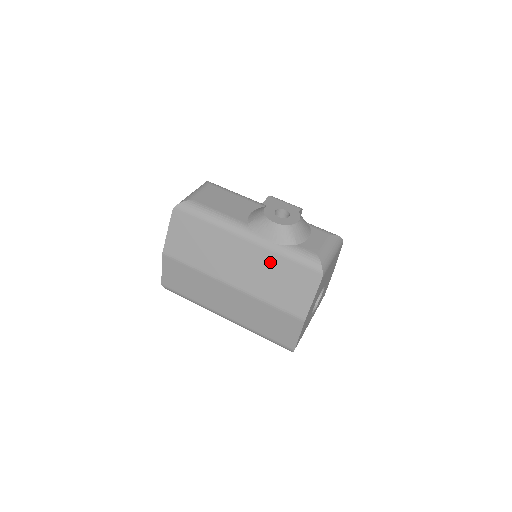
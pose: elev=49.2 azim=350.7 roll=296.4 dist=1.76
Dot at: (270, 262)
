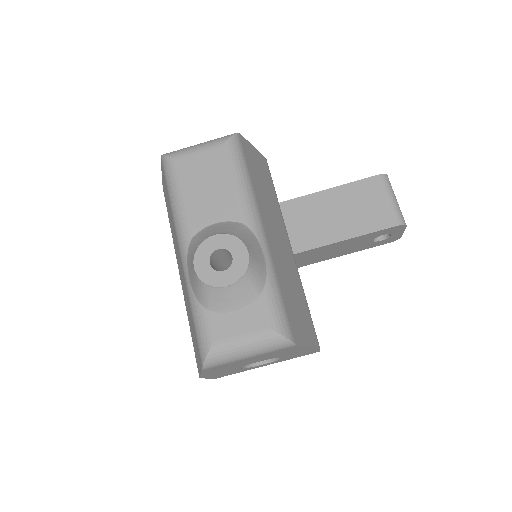
Dot at: (187, 298)
